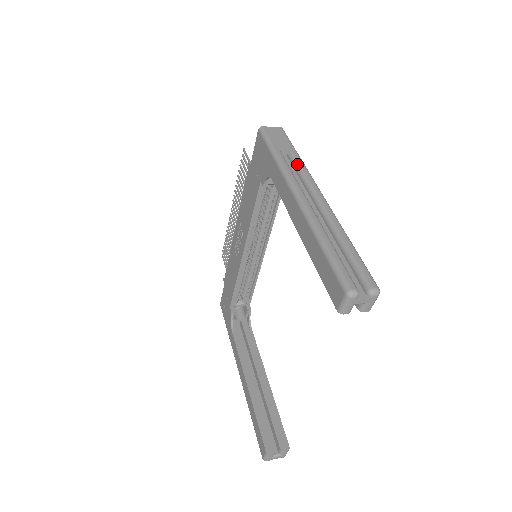
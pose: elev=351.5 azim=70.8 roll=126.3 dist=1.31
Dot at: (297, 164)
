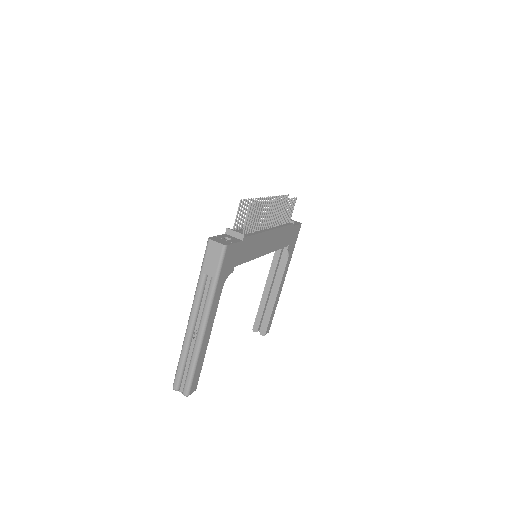
Dot at: (207, 292)
